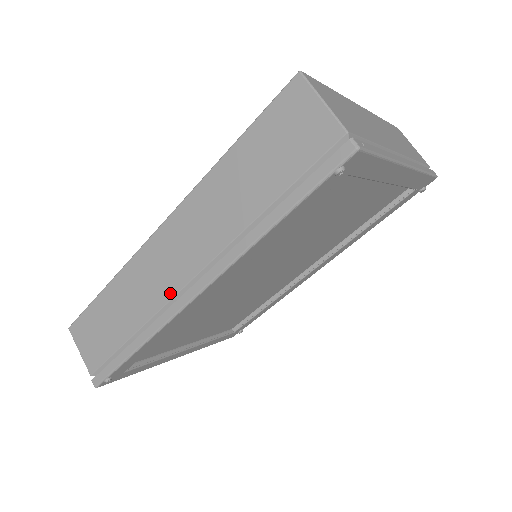
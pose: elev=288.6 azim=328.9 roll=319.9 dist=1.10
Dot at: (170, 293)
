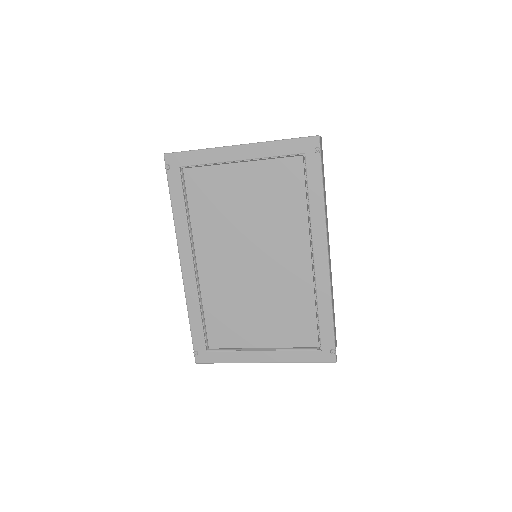
Dot at: occluded
